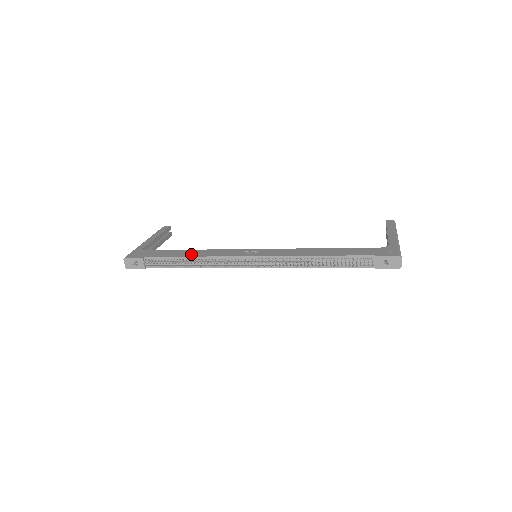
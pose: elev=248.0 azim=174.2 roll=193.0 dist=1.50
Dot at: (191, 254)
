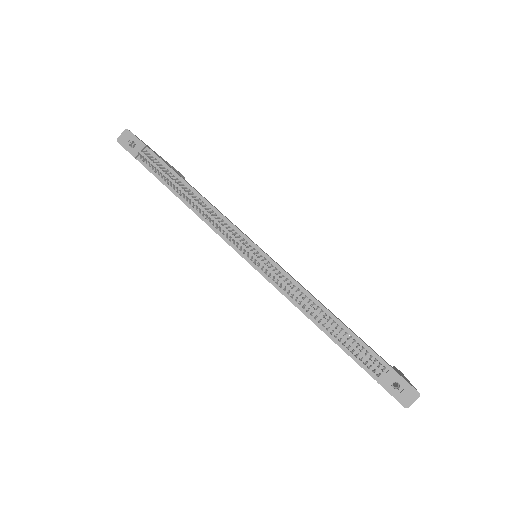
Dot at: occluded
